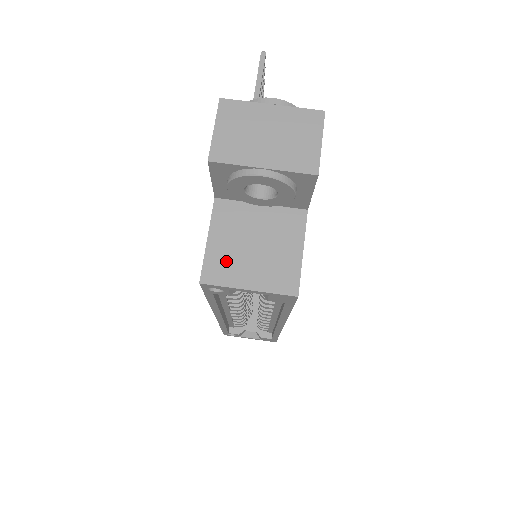
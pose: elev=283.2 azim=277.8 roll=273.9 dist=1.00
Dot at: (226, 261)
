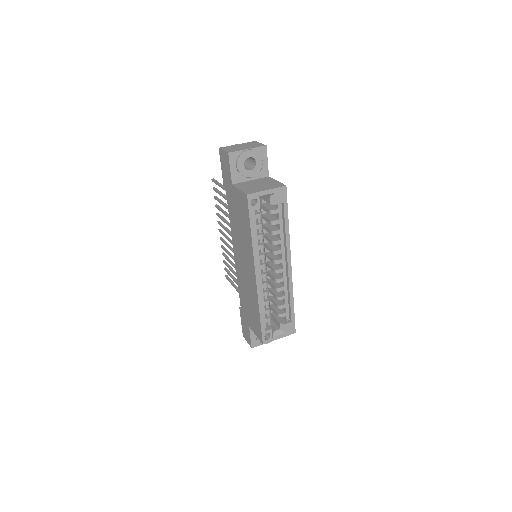
Dot at: (252, 189)
